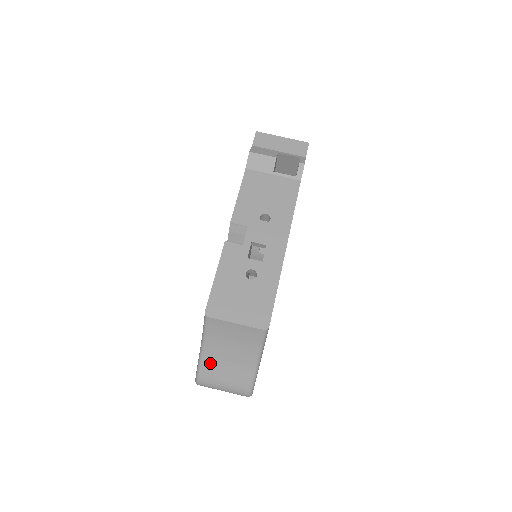
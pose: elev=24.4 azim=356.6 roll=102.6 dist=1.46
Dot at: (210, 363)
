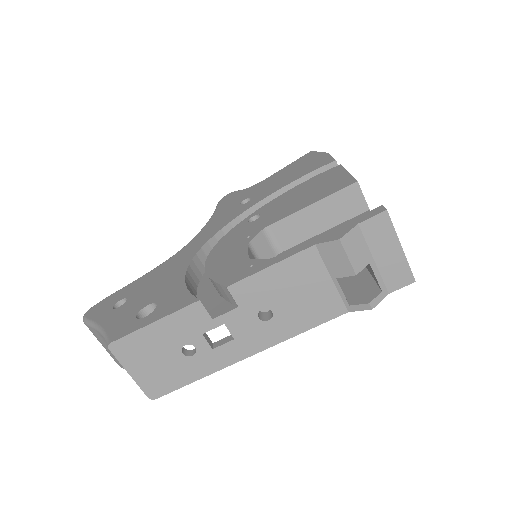
Dot at: (99, 335)
